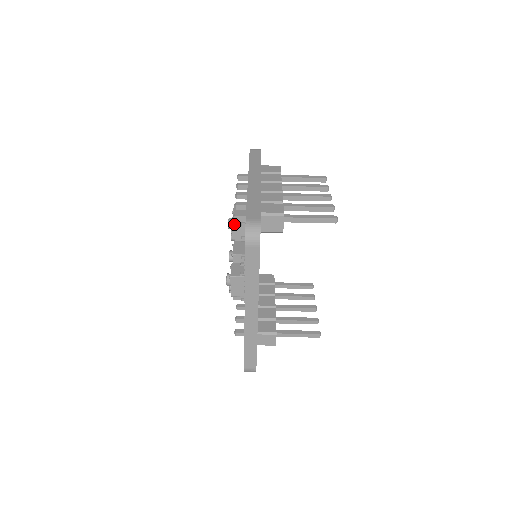
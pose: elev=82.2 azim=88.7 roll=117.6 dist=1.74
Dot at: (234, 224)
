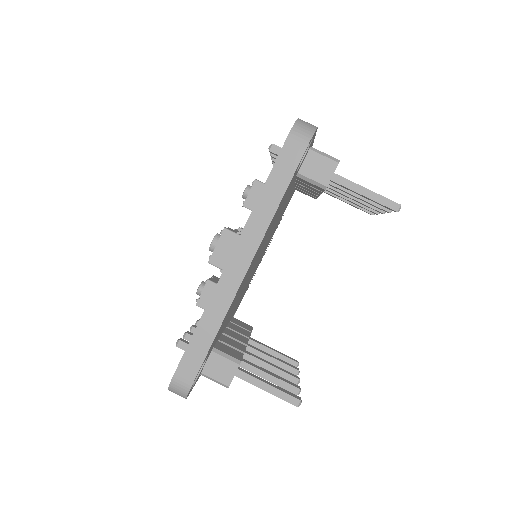
Dot at: (255, 185)
